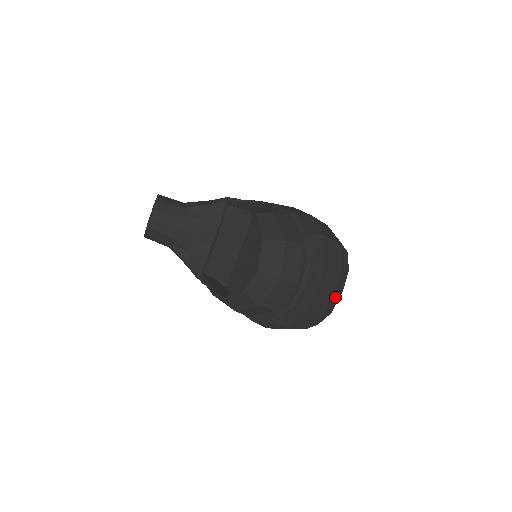
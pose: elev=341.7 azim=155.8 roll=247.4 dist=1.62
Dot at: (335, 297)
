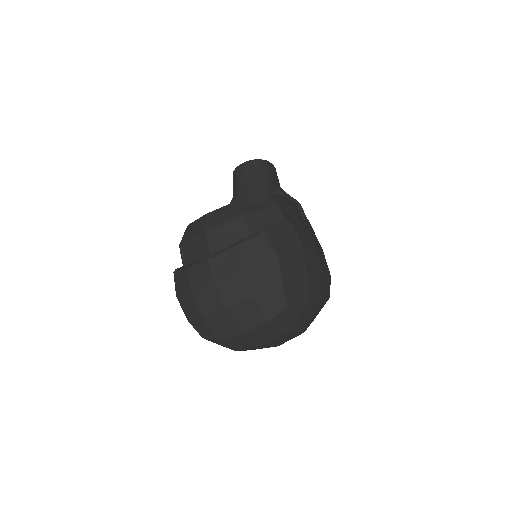
Dot at: (228, 321)
